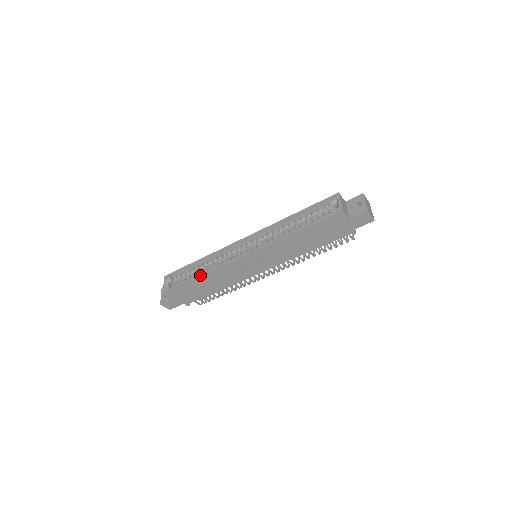
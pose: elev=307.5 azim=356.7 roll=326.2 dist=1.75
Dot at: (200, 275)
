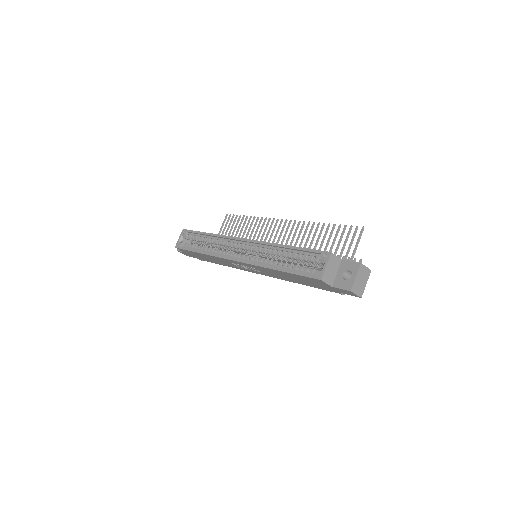
Dot at: (201, 252)
